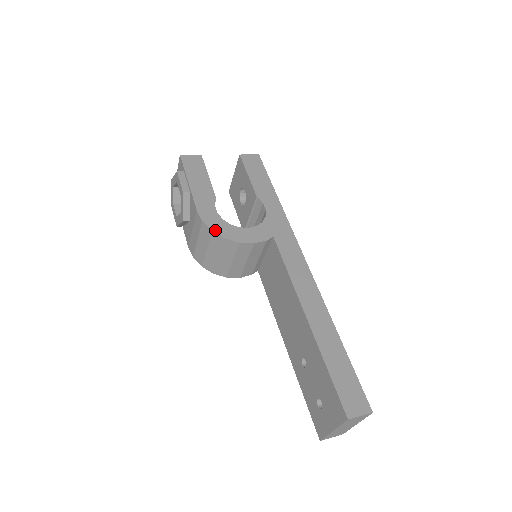
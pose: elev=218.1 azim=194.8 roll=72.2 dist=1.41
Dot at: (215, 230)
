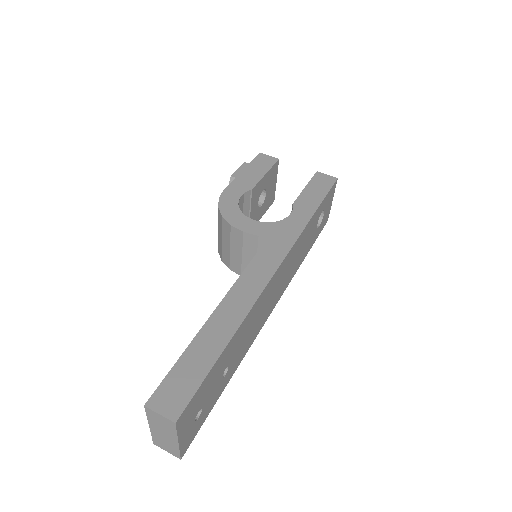
Dot at: (221, 207)
